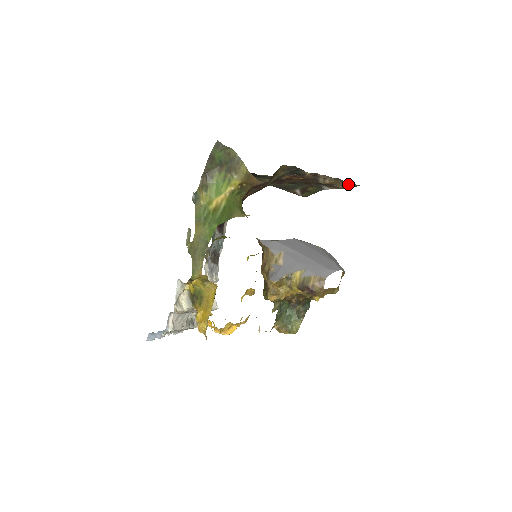
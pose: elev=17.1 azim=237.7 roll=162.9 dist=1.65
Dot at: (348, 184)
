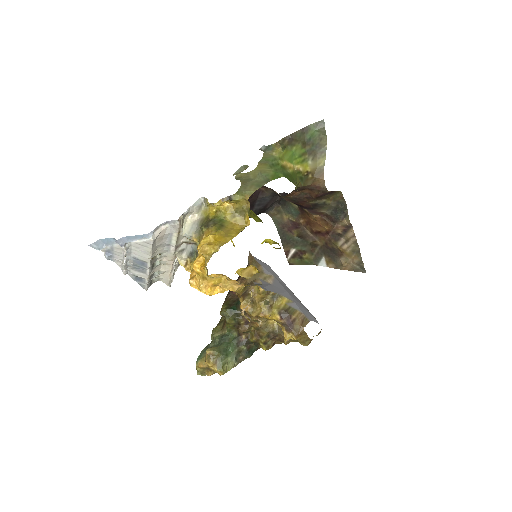
Dot at: (356, 264)
